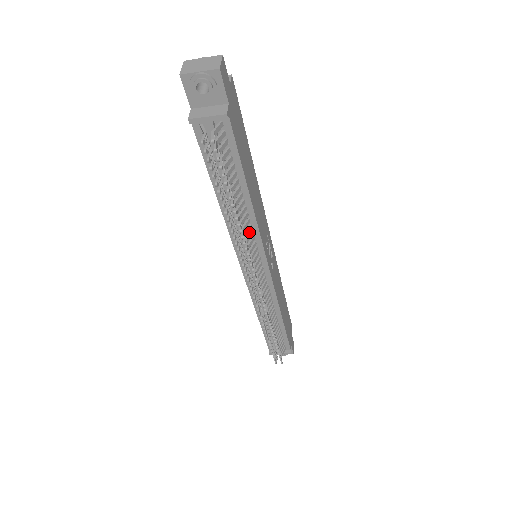
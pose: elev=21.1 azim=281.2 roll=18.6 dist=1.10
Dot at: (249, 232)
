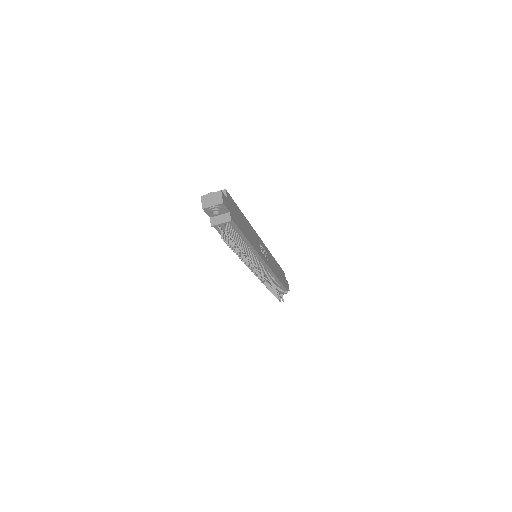
Dot at: (251, 254)
